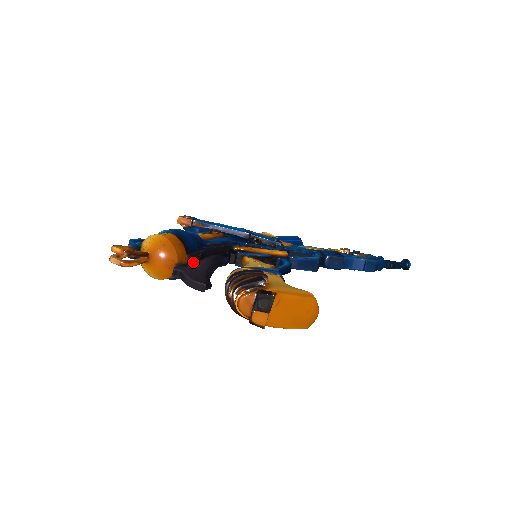
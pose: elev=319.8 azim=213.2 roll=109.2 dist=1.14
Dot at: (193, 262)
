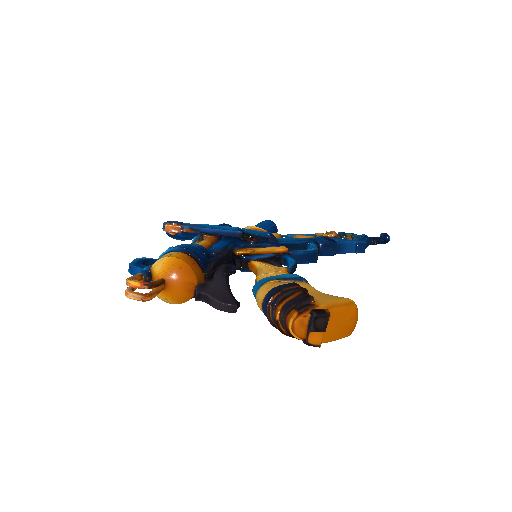
Dot at: (209, 279)
